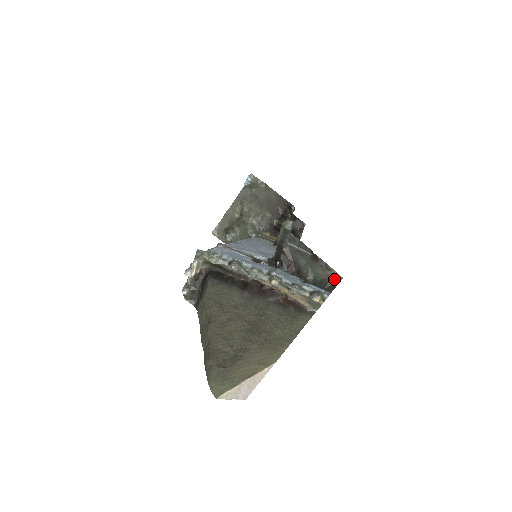
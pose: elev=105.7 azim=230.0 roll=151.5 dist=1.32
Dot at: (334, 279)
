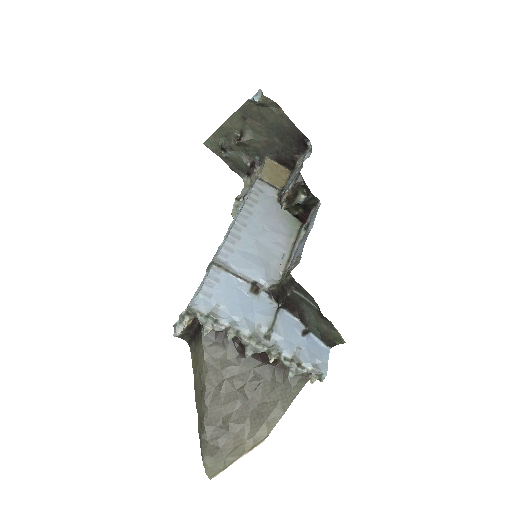
Dot at: (337, 338)
